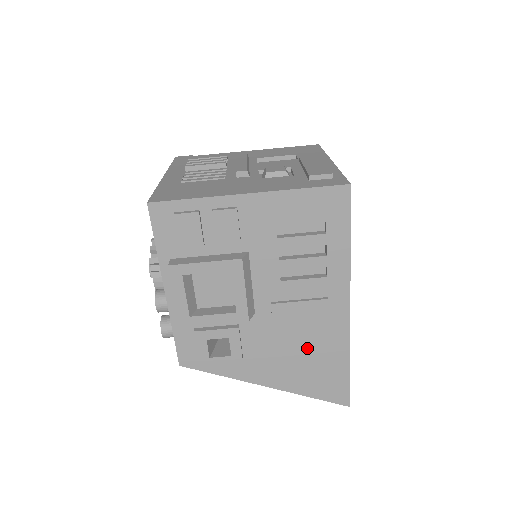
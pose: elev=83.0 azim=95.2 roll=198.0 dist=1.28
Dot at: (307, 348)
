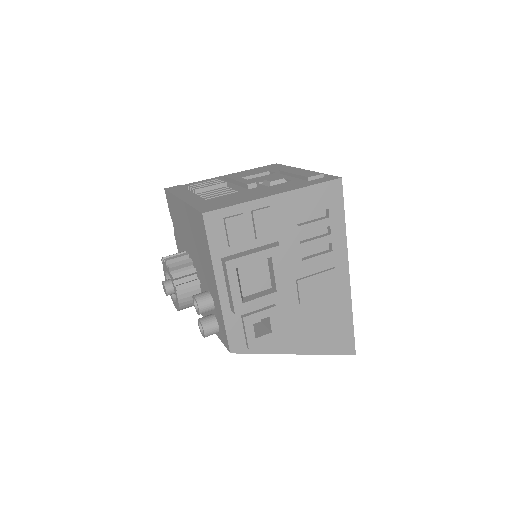
Dot at: (323, 313)
